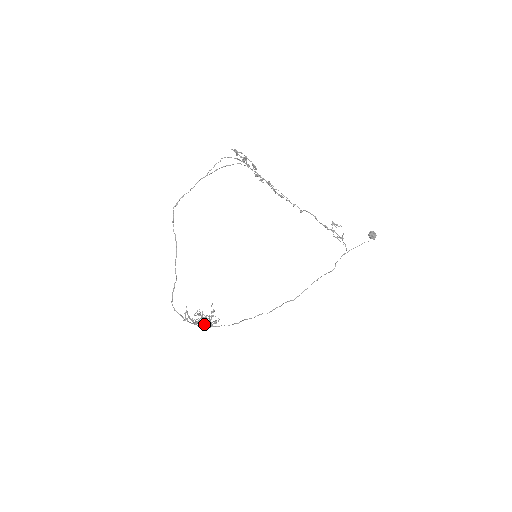
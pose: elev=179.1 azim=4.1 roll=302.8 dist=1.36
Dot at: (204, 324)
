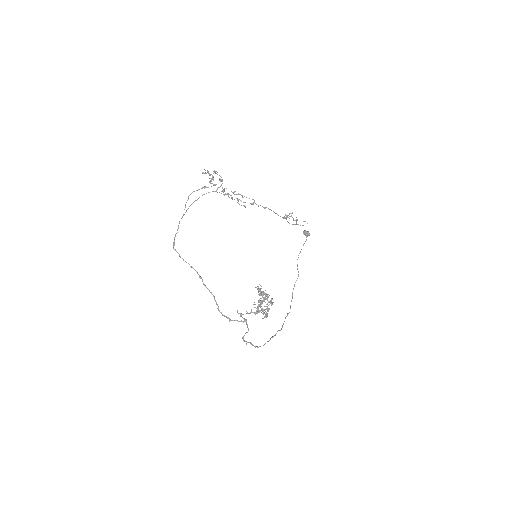
Dot at: occluded
